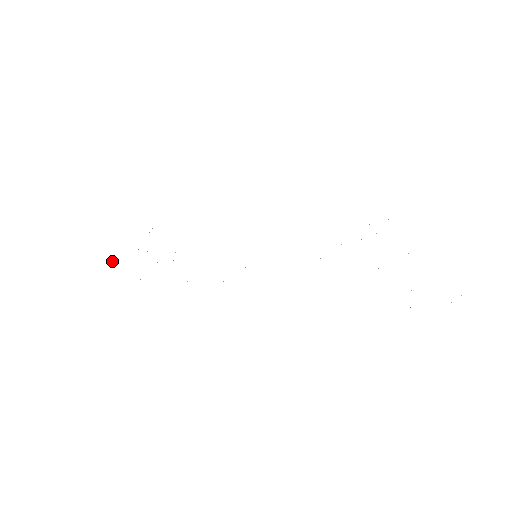
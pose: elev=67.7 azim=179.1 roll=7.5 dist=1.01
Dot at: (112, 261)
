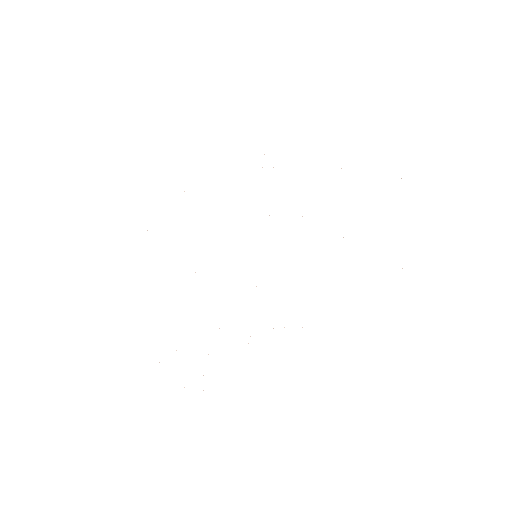
Dot at: occluded
